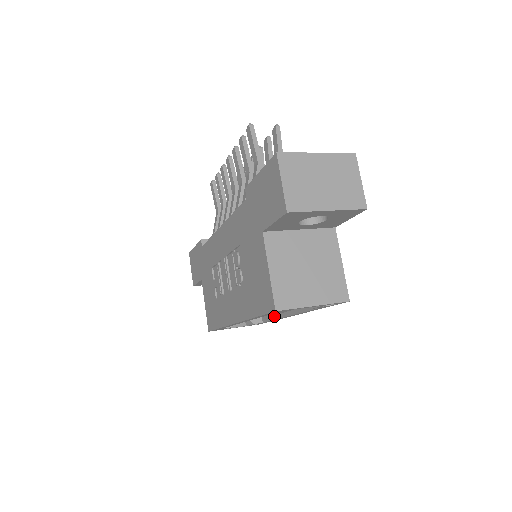
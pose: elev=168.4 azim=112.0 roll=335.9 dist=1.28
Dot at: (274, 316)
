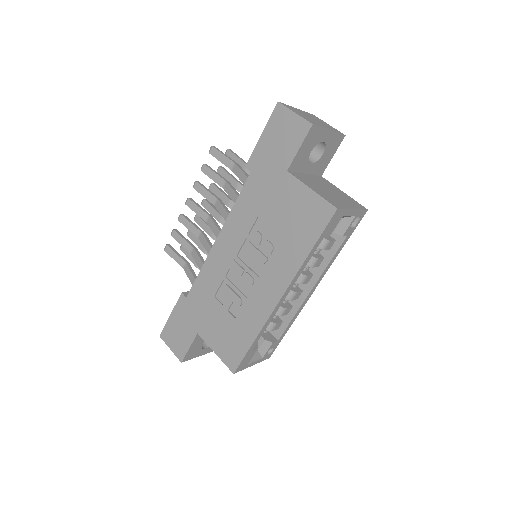
Dot at: (291, 314)
